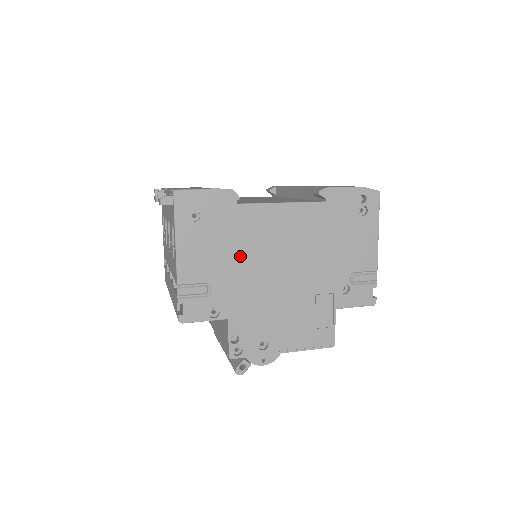
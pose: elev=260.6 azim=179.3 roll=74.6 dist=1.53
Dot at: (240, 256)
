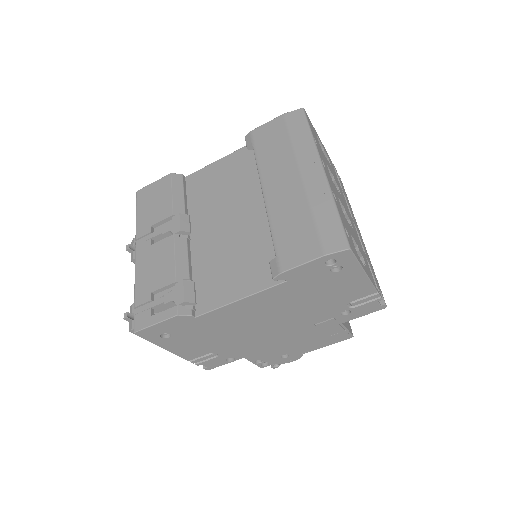
Dot at: (226, 335)
